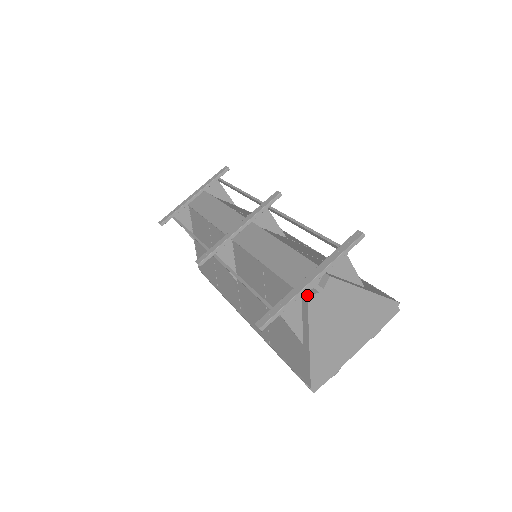
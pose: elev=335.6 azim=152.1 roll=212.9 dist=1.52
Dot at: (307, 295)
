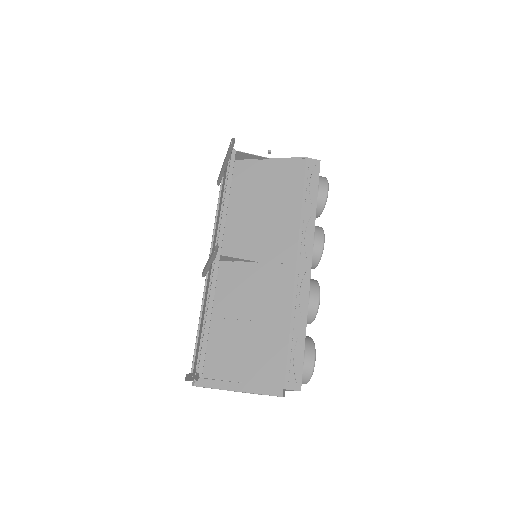
Dot at: (192, 384)
